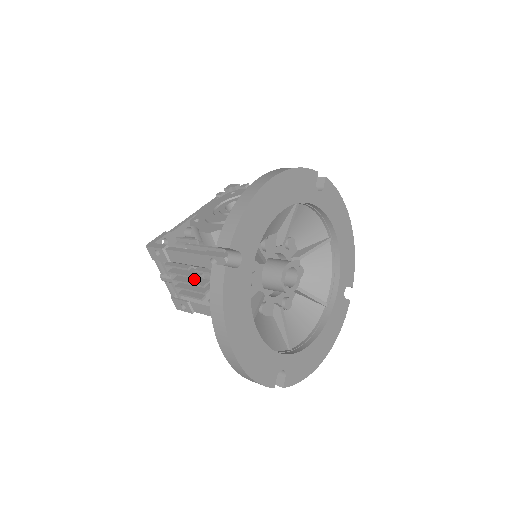
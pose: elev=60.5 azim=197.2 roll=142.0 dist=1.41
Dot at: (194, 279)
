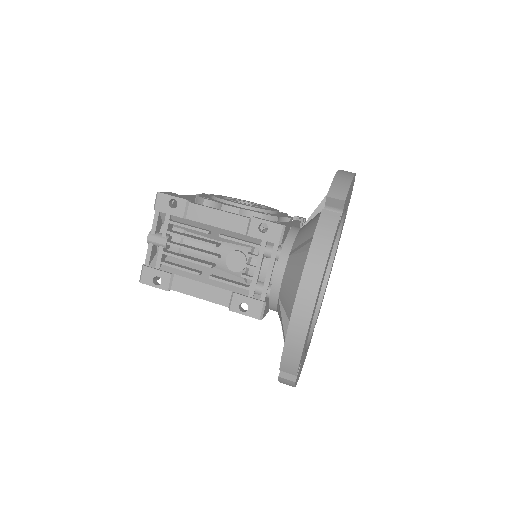
Dot at: (199, 249)
